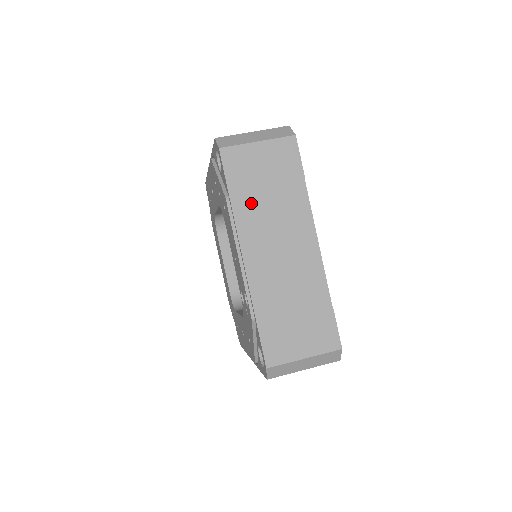
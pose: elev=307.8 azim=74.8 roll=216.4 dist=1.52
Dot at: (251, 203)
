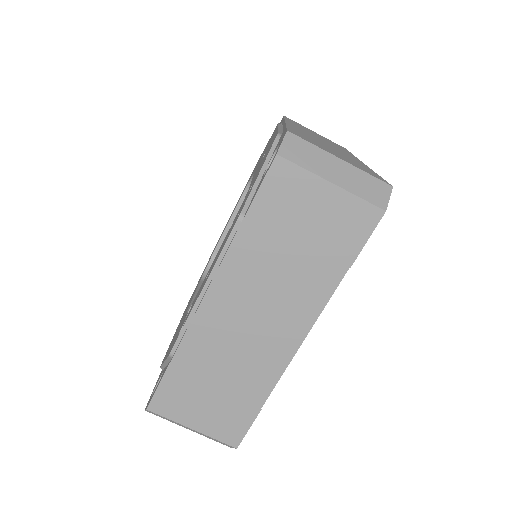
Dot at: (262, 247)
